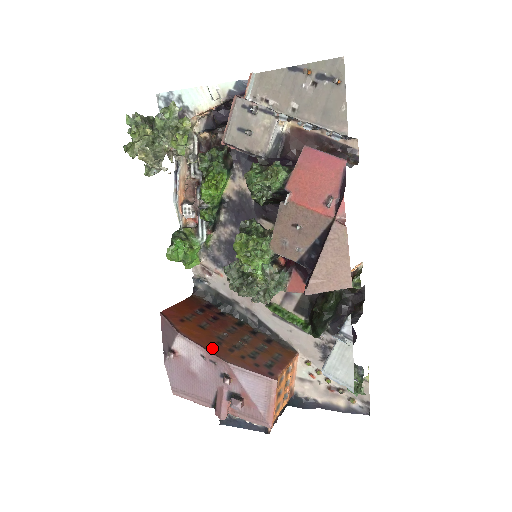
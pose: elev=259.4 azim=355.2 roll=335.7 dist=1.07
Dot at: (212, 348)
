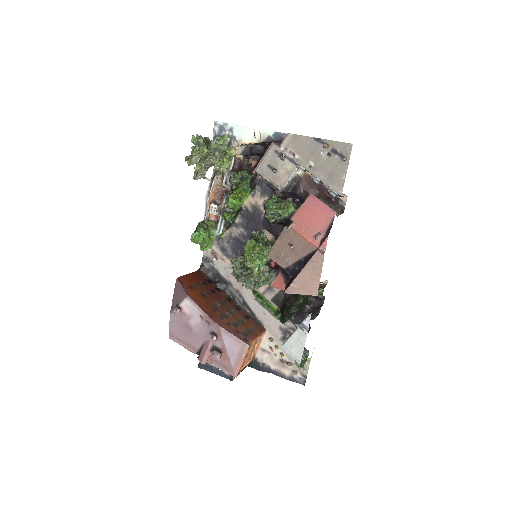
Dot at: (209, 312)
